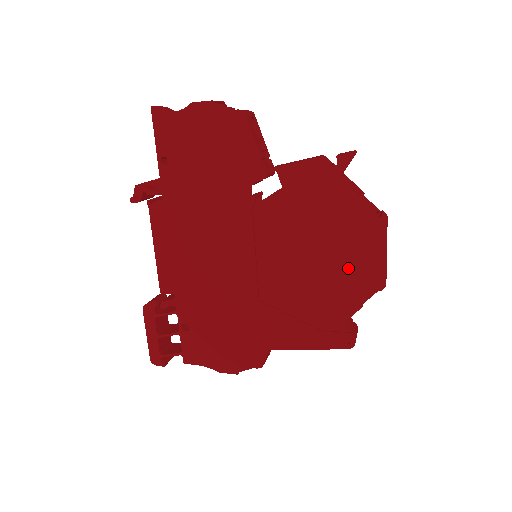
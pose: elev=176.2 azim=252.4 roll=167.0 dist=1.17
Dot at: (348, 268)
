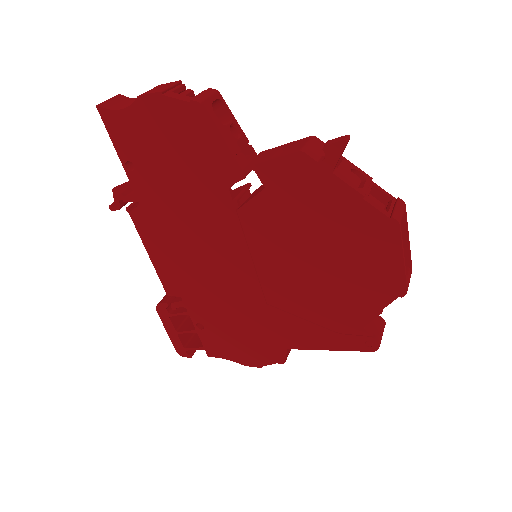
Dot at: (359, 273)
